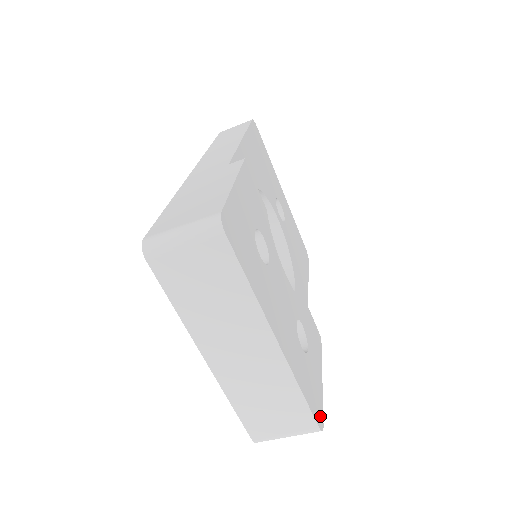
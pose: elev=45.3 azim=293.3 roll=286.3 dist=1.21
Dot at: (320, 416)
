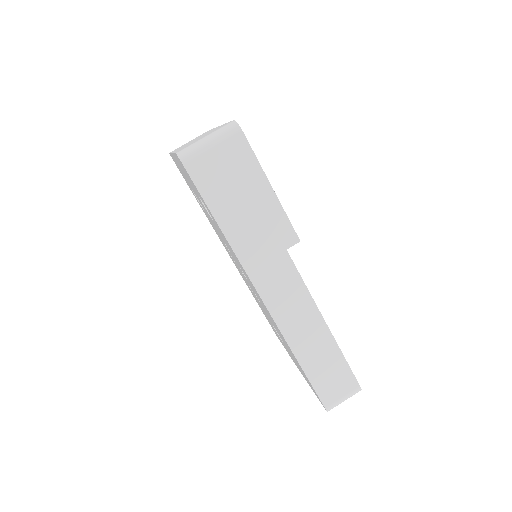
Dot at: occluded
